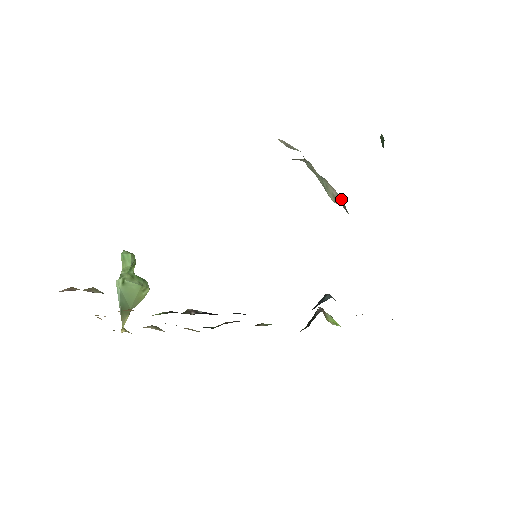
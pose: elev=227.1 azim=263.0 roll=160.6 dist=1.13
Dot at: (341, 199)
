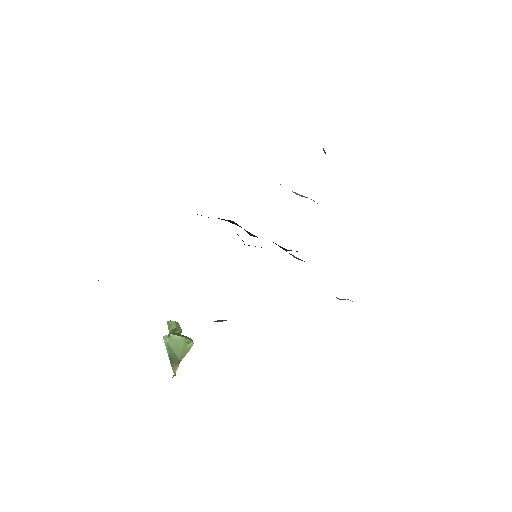
Dot at: occluded
